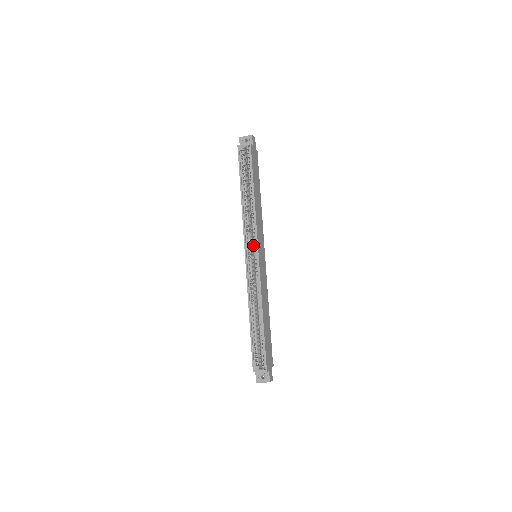
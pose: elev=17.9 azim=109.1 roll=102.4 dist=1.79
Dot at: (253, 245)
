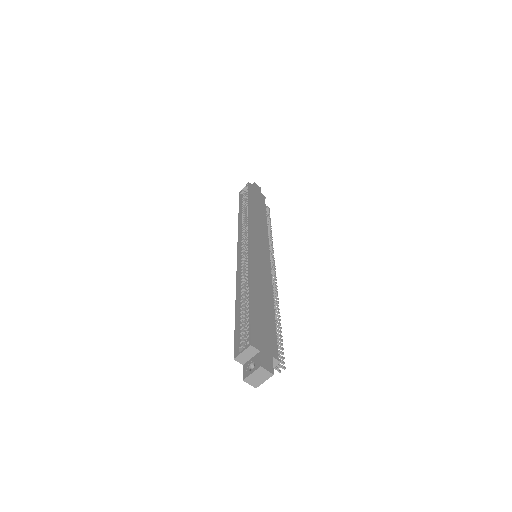
Dot at: occluded
